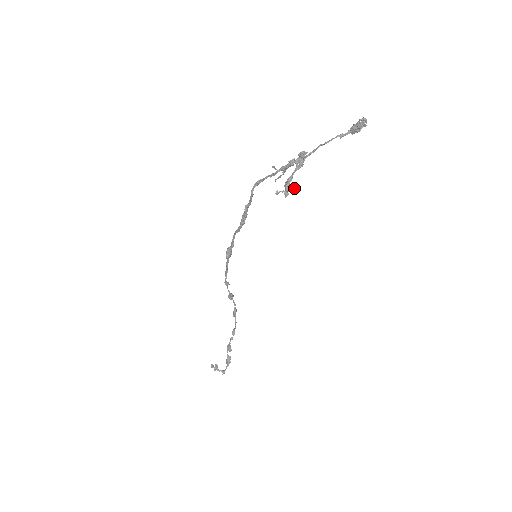
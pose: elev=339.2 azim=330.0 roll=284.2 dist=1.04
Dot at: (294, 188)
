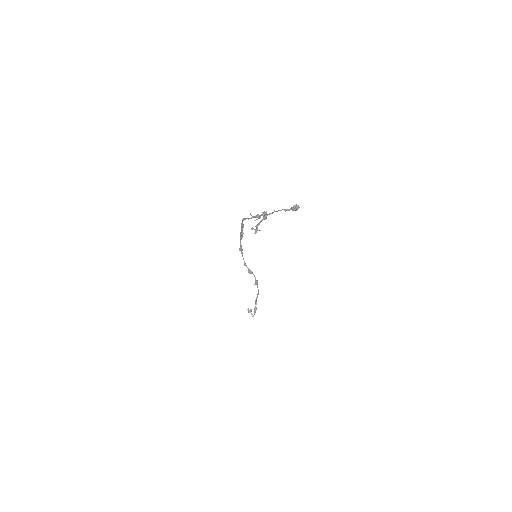
Dot at: (260, 230)
